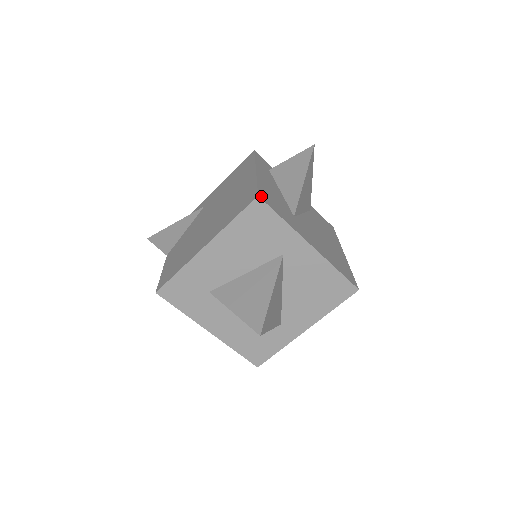
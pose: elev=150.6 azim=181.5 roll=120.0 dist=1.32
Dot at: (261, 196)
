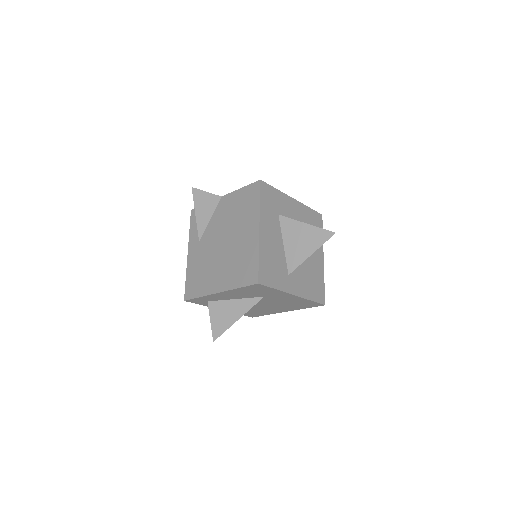
Dot at: occluded
